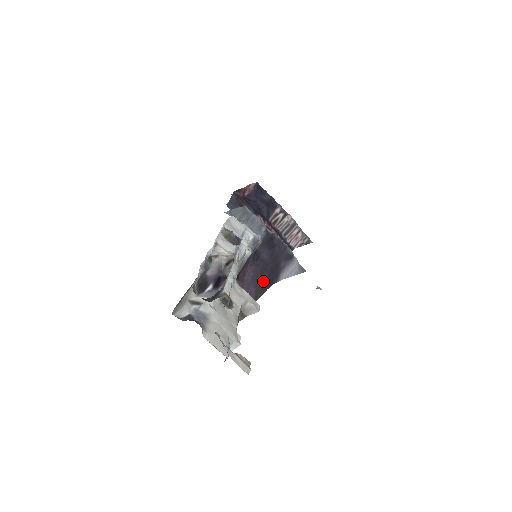
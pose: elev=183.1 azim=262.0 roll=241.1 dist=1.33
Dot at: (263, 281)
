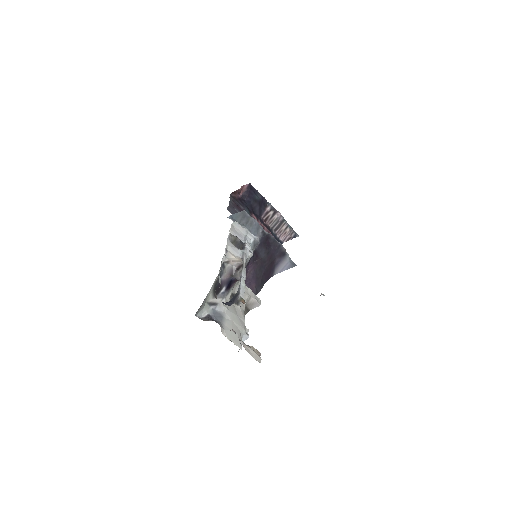
Dot at: (261, 277)
